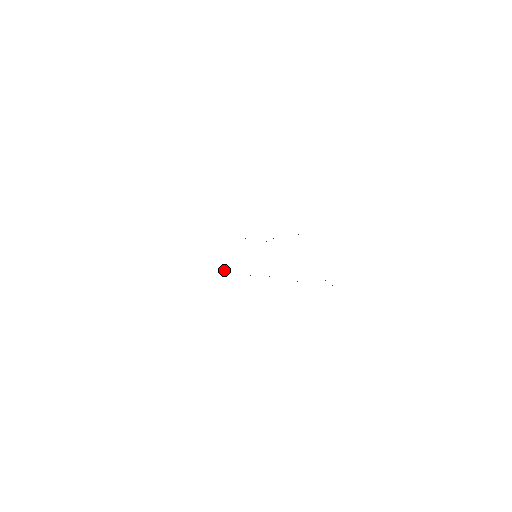
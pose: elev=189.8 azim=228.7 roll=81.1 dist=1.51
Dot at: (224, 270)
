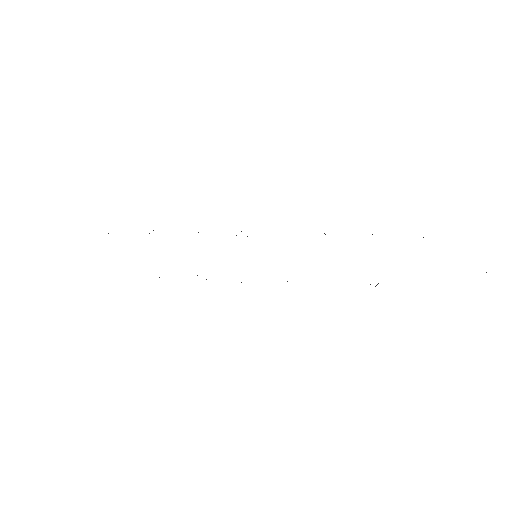
Dot at: occluded
